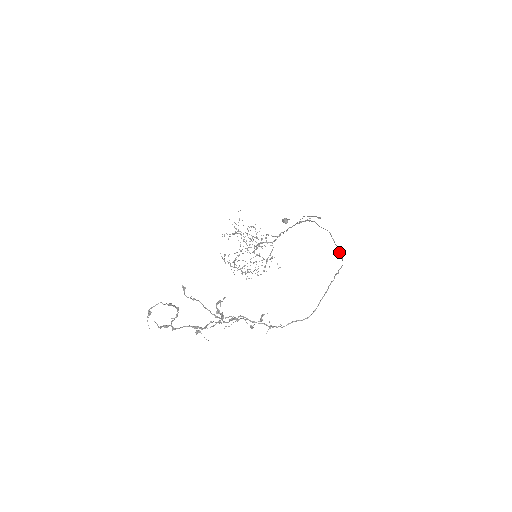
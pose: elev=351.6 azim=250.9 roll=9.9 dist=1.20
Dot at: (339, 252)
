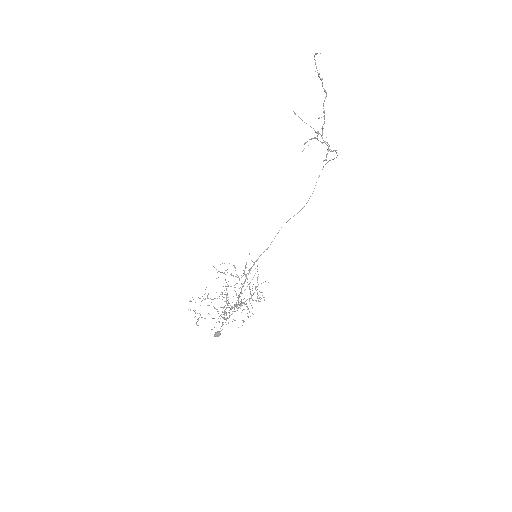
Dot at: occluded
